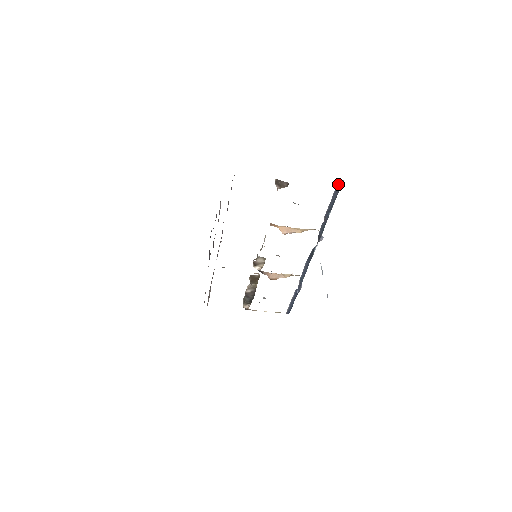
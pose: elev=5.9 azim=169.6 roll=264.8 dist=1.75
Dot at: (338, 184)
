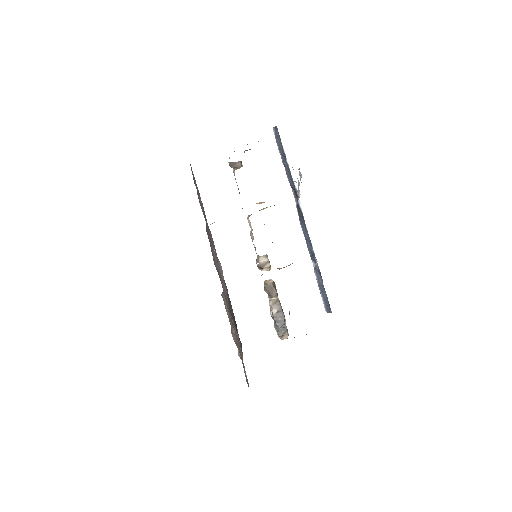
Dot at: (273, 129)
